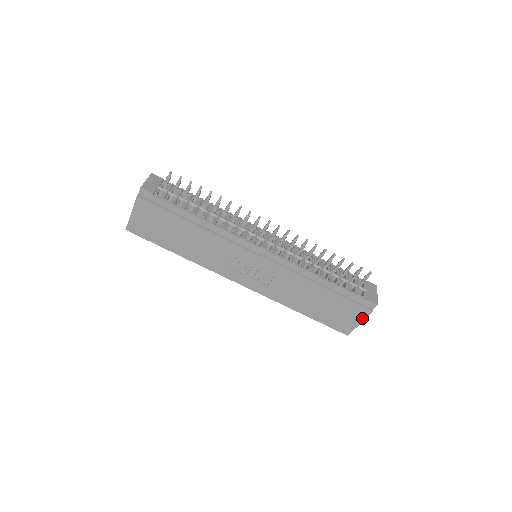
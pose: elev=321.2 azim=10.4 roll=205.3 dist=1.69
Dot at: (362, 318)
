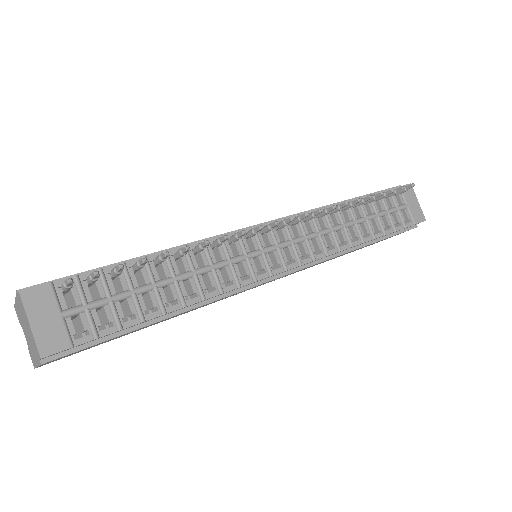
Dot at: occluded
